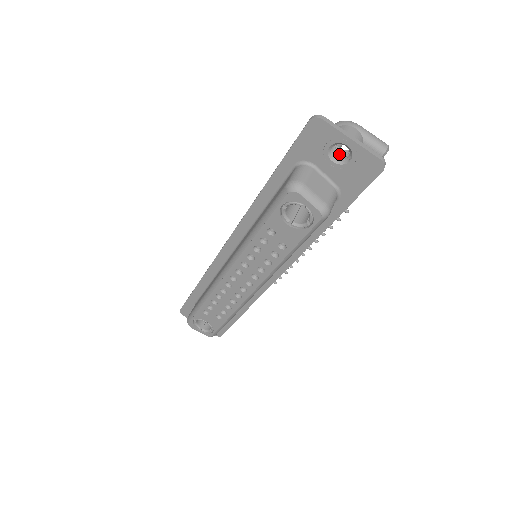
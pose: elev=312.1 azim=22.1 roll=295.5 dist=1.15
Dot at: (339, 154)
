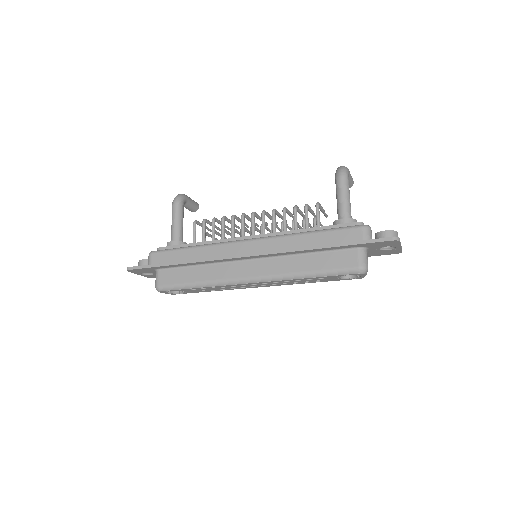
Dot at: occluded
